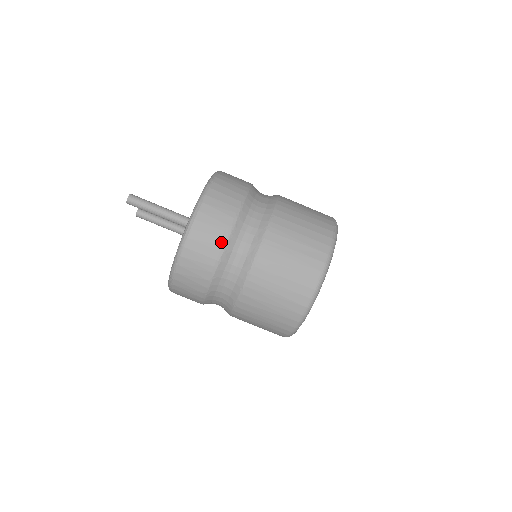
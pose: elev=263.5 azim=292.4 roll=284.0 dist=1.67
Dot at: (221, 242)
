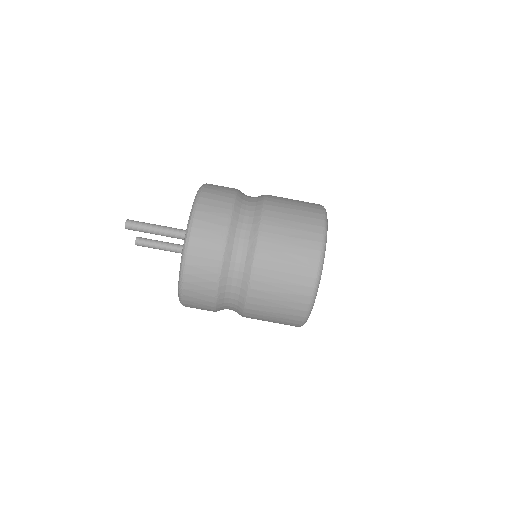
Dot at: (220, 243)
